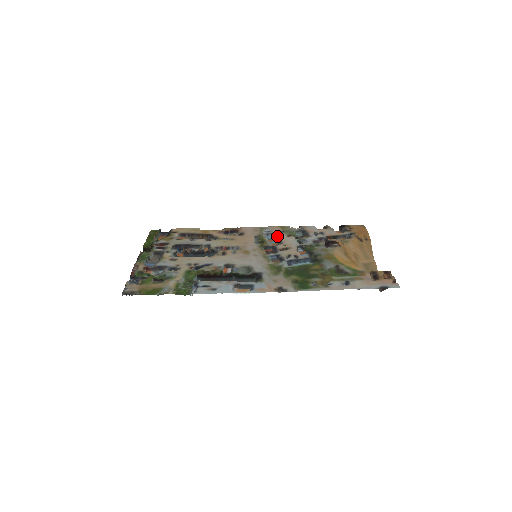
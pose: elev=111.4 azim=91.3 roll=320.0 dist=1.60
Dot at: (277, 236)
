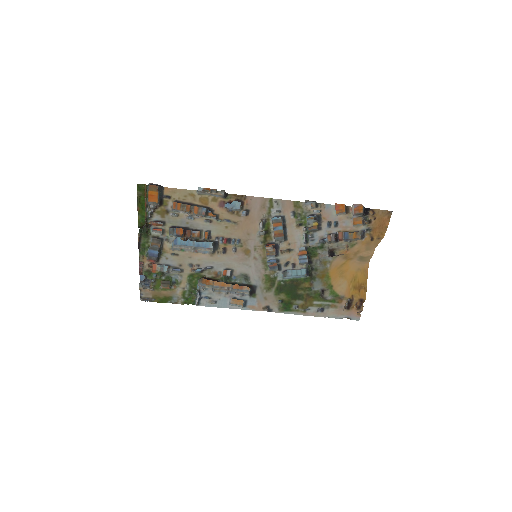
Dot at: (285, 225)
